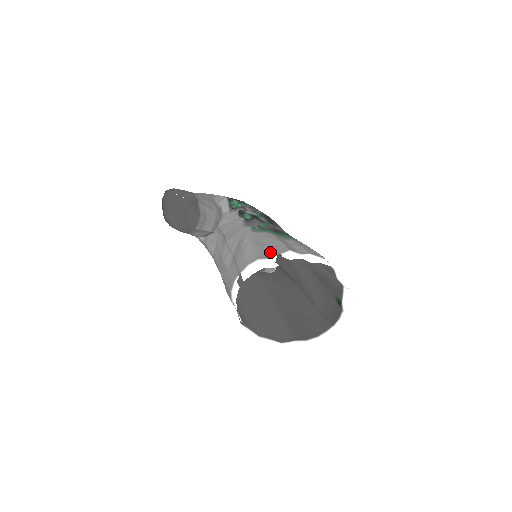
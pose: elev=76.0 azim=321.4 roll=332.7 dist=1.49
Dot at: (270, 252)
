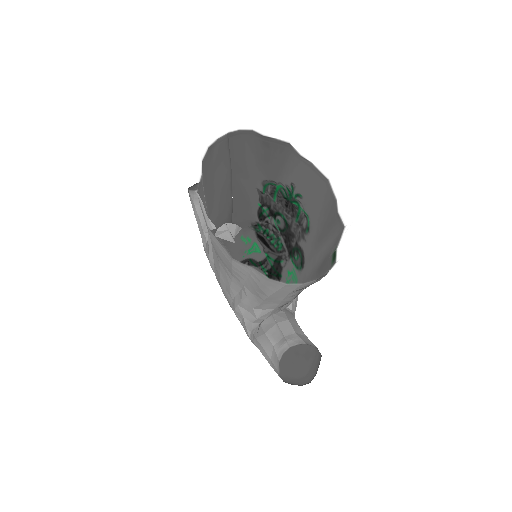
Dot at: (268, 144)
